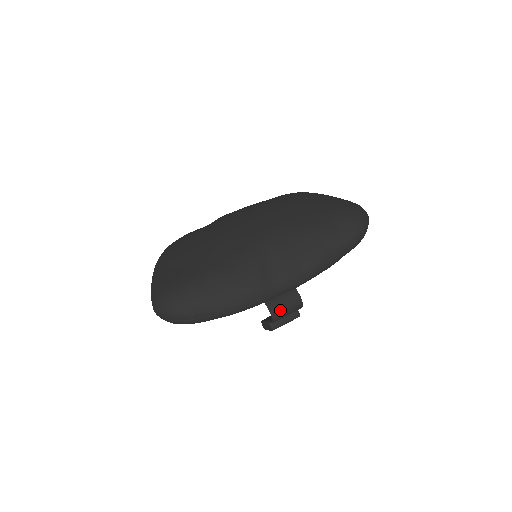
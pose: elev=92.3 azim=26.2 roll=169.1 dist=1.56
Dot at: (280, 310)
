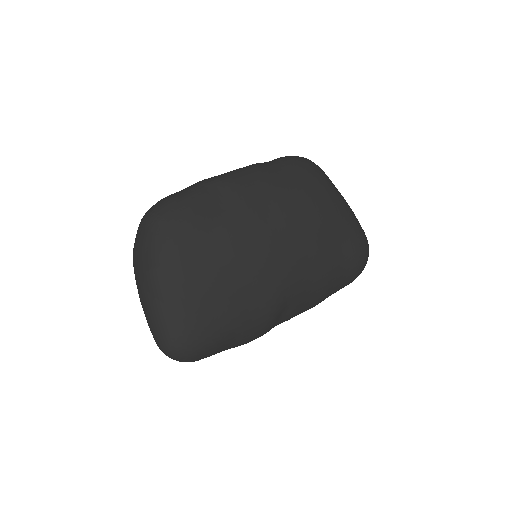
Dot at: occluded
